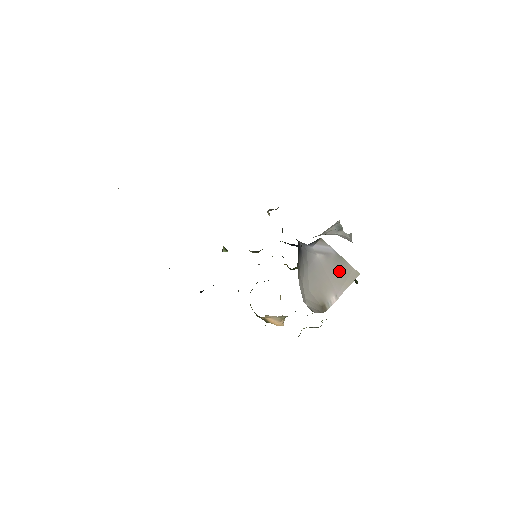
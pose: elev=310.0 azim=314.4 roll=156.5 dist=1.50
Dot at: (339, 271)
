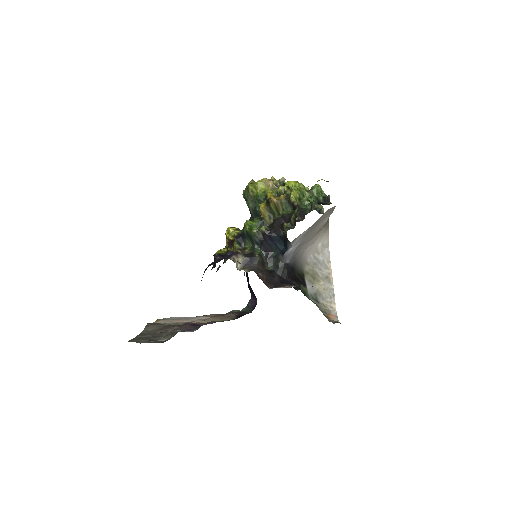
Dot at: (319, 221)
